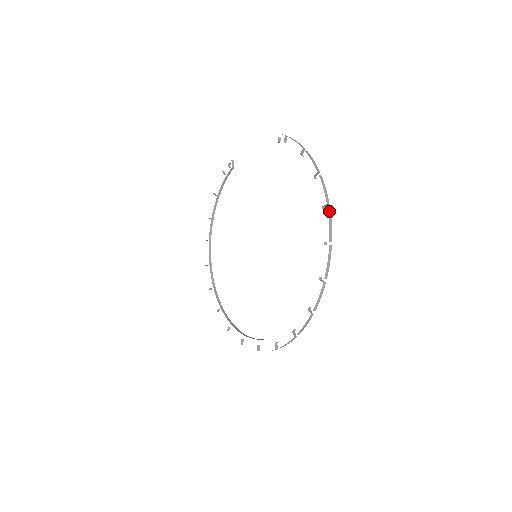
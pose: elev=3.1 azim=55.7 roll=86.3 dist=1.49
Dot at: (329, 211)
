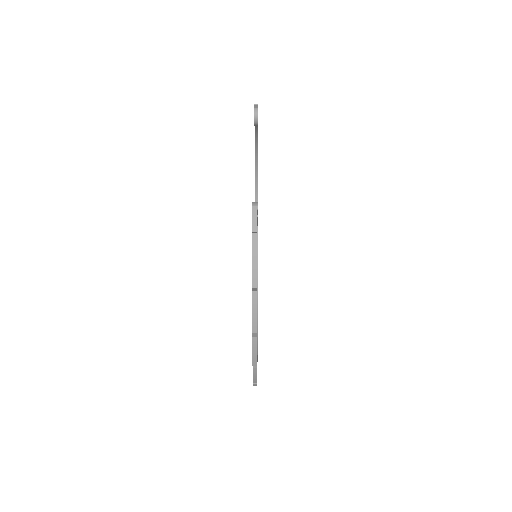
Dot at: (255, 370)
